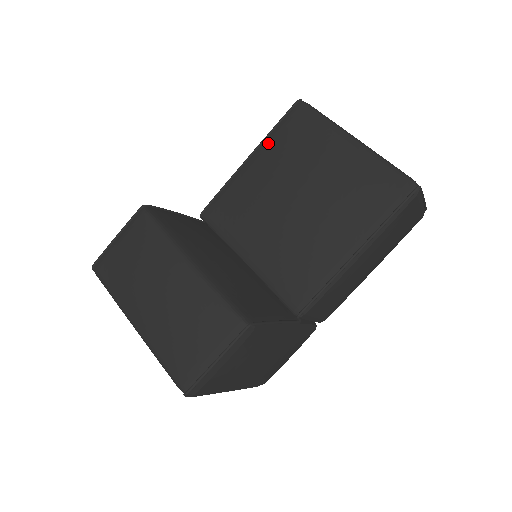
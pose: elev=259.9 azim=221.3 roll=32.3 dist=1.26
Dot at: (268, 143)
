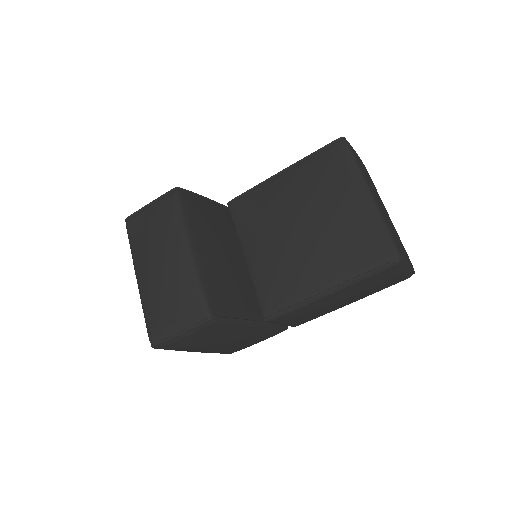
Dot at: (301, 166)
